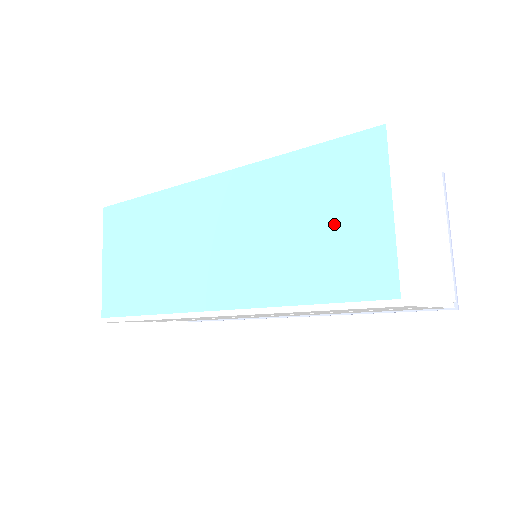
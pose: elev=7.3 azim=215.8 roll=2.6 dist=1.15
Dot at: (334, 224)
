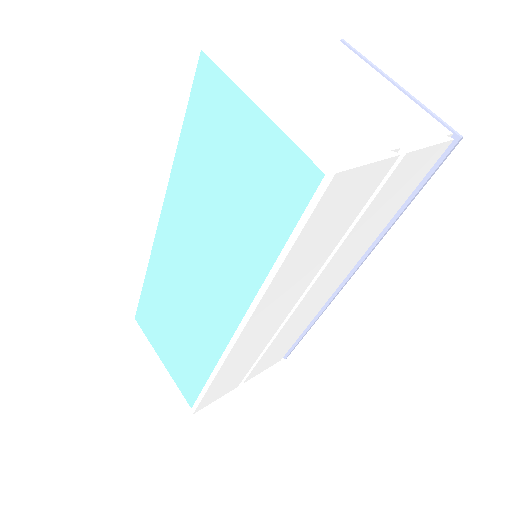
Dot at: (238, 168)
